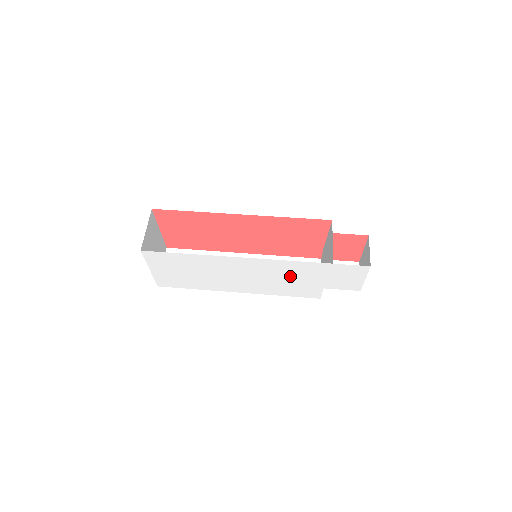
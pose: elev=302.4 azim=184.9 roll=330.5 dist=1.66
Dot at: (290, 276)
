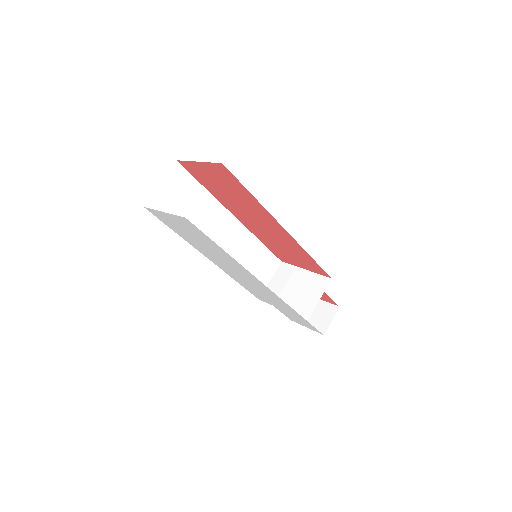
Dot at: (267, 296)
